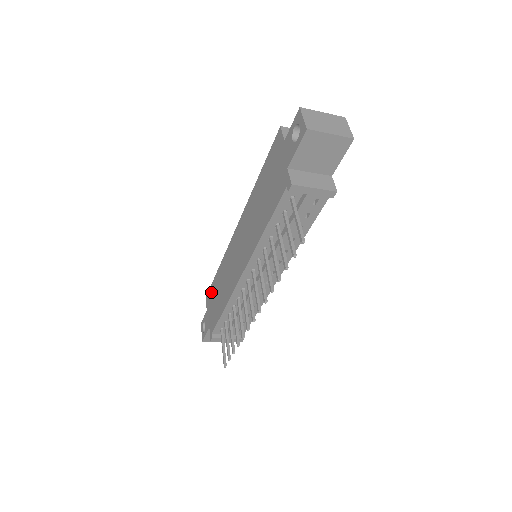
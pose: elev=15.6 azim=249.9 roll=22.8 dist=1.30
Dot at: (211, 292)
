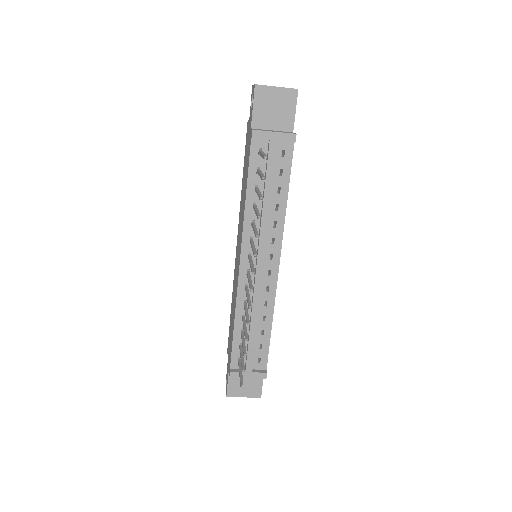
Dot at: (229, 334)
